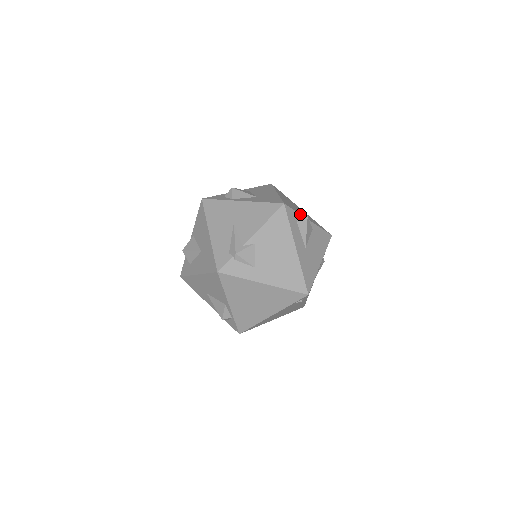
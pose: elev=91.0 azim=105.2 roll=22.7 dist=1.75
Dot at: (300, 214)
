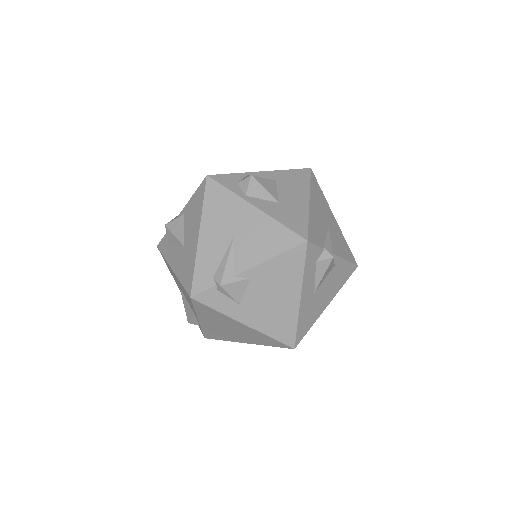
Dot at: (325, 250)
